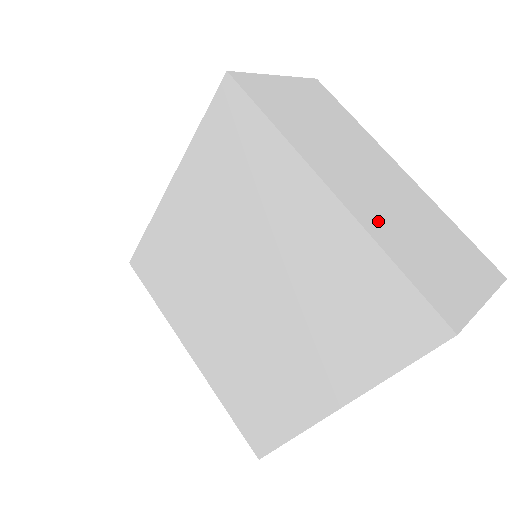
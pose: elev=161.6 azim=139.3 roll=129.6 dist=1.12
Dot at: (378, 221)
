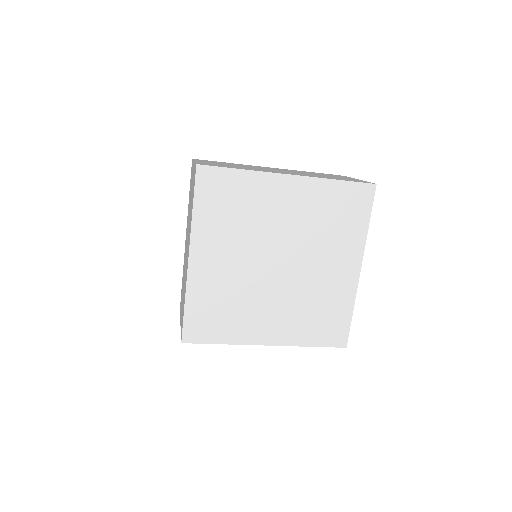
Dot at: occluded
